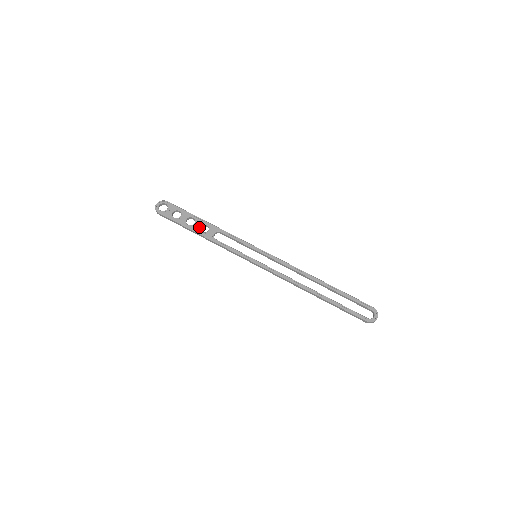
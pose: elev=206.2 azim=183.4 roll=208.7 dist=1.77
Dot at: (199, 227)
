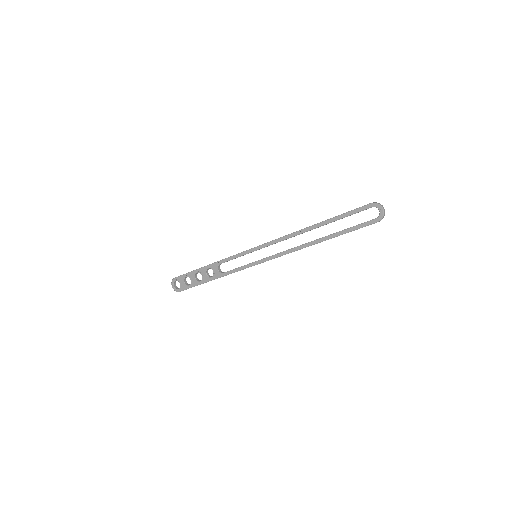
Dot at: (206, 276)
